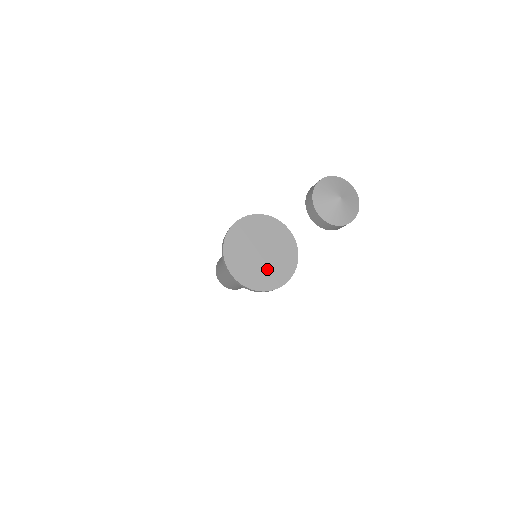
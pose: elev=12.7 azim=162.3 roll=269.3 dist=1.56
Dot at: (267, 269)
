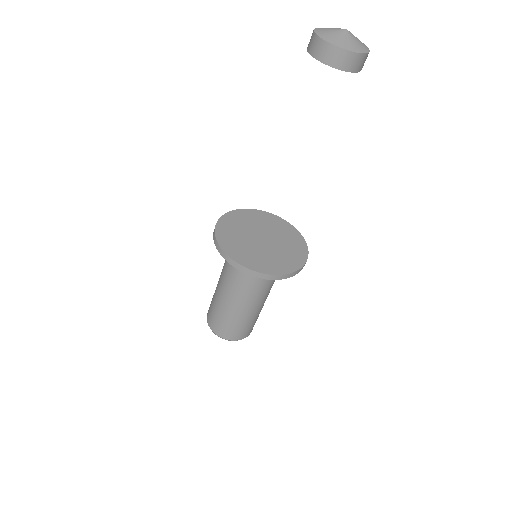
Dot at: (274, 254)
